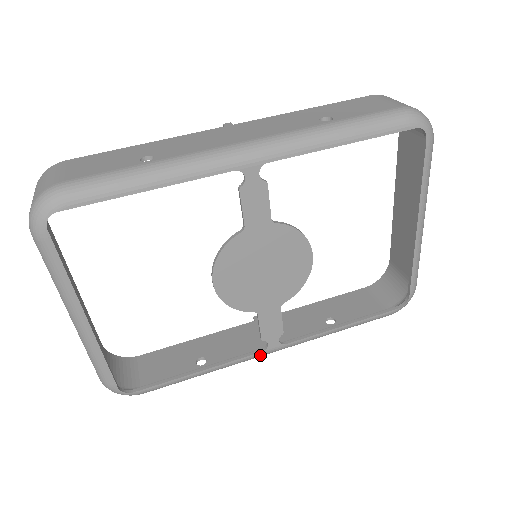
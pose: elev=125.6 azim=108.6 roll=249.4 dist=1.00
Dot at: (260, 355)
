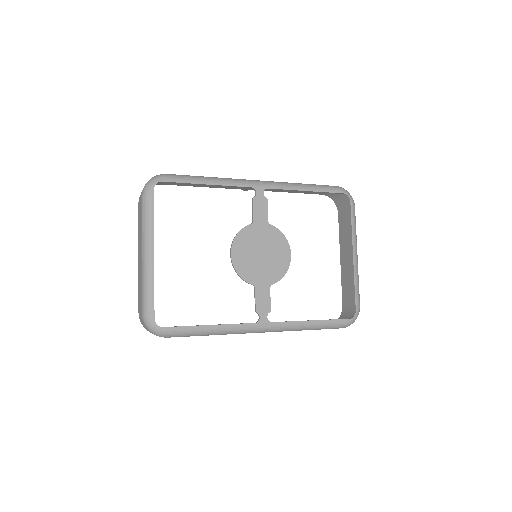
Dot at: (253, 327)
